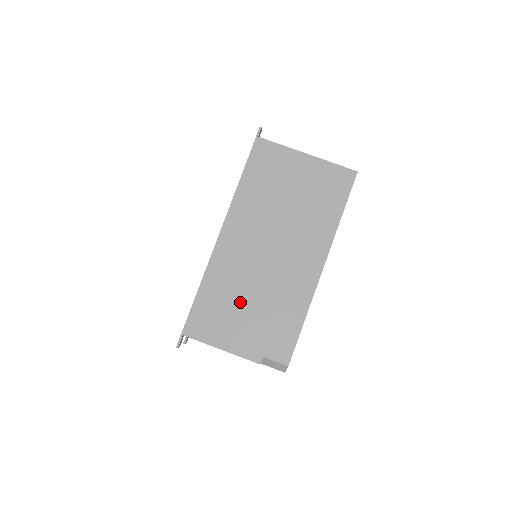
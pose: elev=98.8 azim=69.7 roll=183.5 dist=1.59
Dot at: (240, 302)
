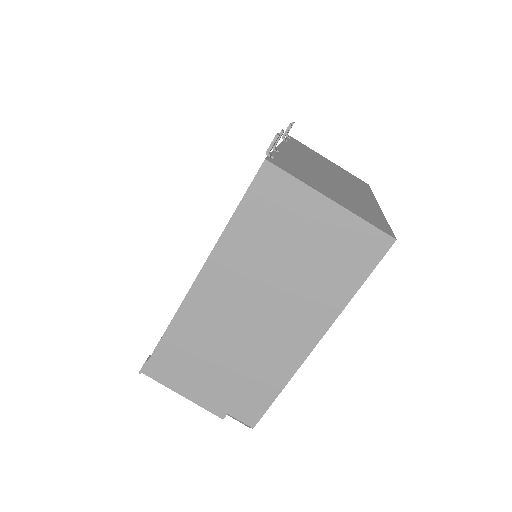
Dot at: (211, 357)
